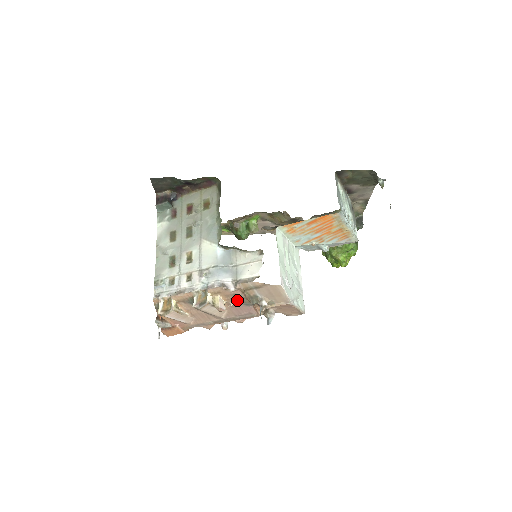
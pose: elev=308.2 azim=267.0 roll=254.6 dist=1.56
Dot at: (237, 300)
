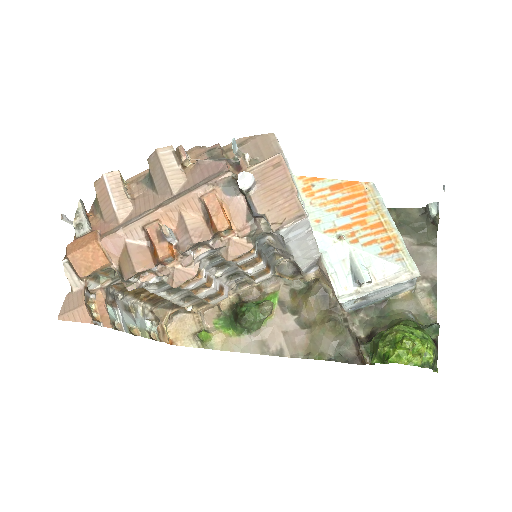
Dot at: (209, 158)
